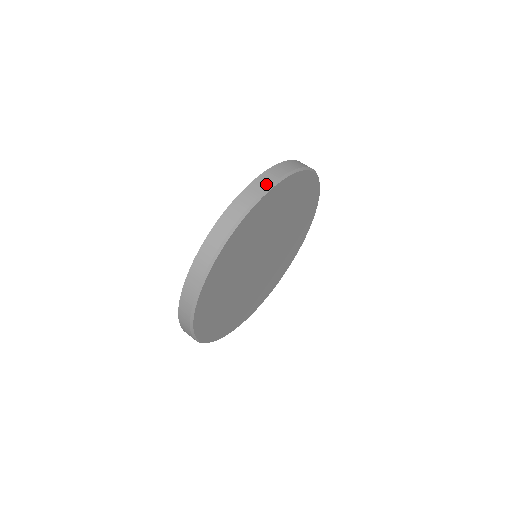
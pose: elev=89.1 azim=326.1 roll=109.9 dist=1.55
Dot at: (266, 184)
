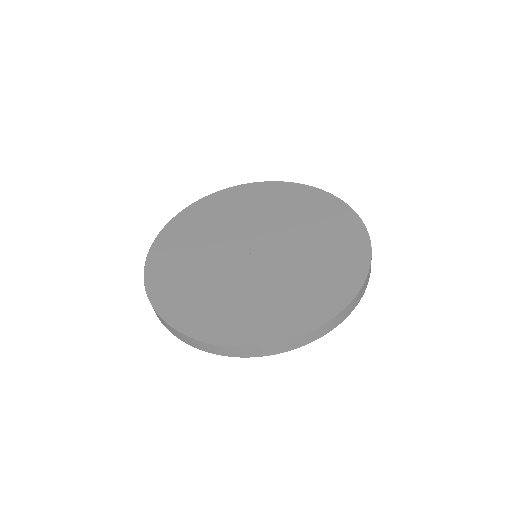
Dot at: (332, 328)
